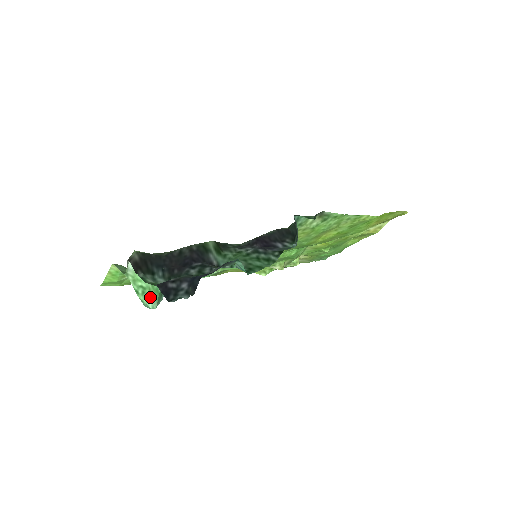
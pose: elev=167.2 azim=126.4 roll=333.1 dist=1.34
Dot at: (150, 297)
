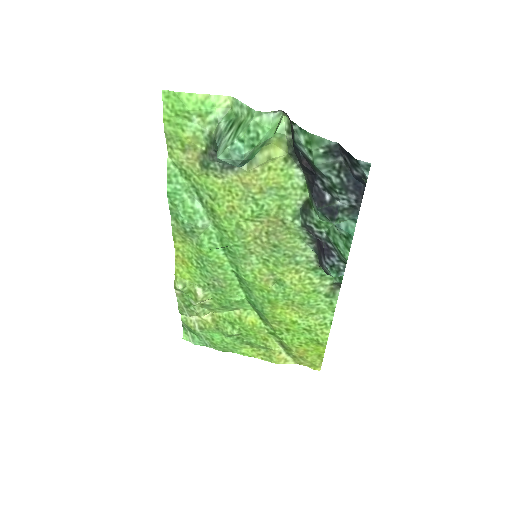
Dot at: (252, 148)
